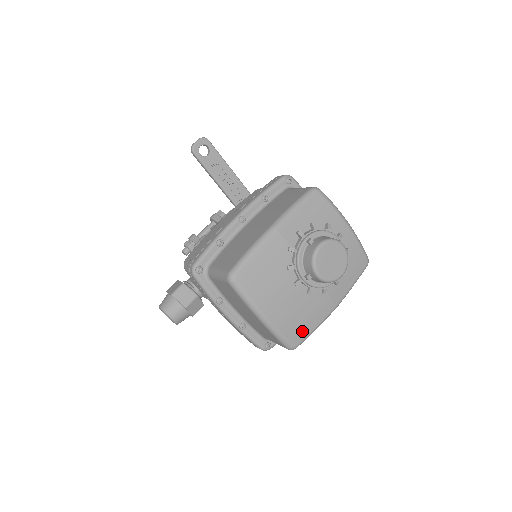
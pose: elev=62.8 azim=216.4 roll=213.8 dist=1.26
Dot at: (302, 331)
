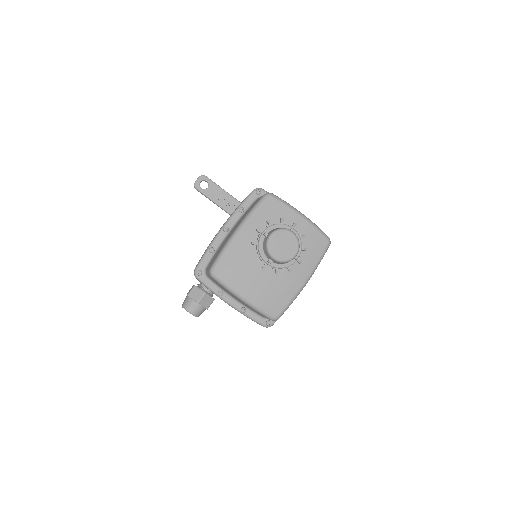
Dot at: (279, 304)
